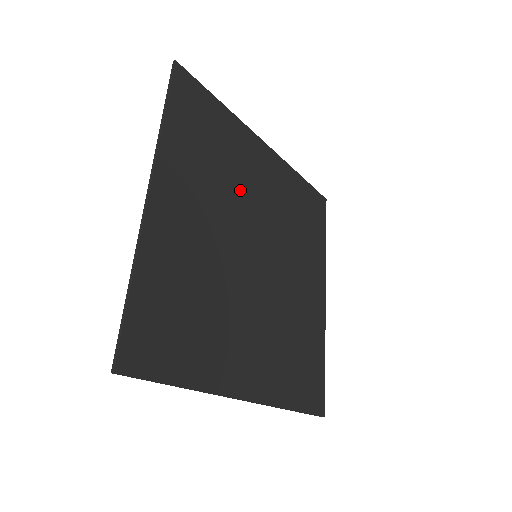
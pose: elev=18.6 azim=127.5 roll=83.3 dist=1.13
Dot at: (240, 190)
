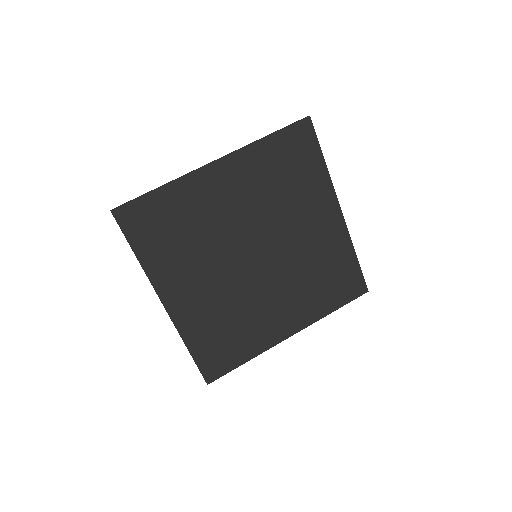
Dot at: (216, 231)
